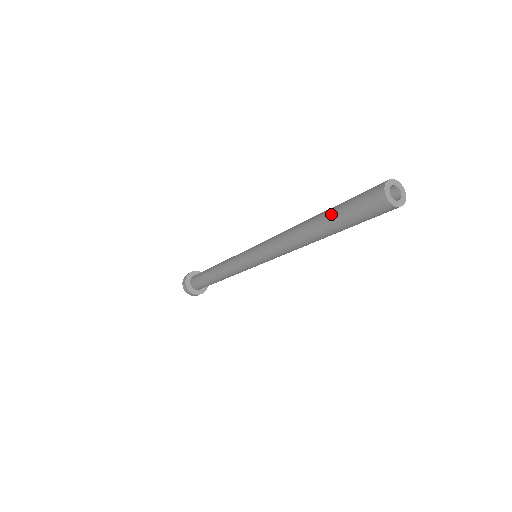
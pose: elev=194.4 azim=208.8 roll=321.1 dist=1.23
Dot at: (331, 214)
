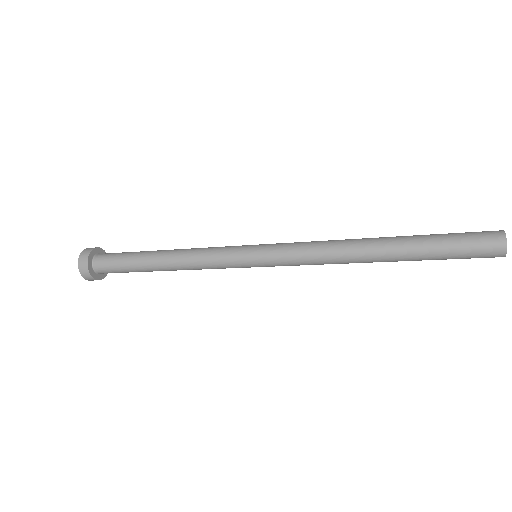
Dot at: (423, 238)
